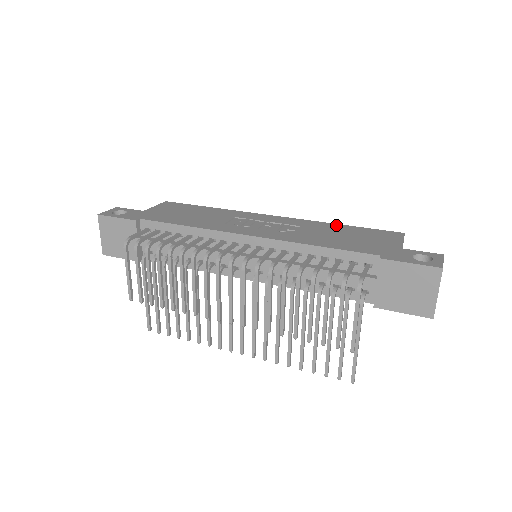
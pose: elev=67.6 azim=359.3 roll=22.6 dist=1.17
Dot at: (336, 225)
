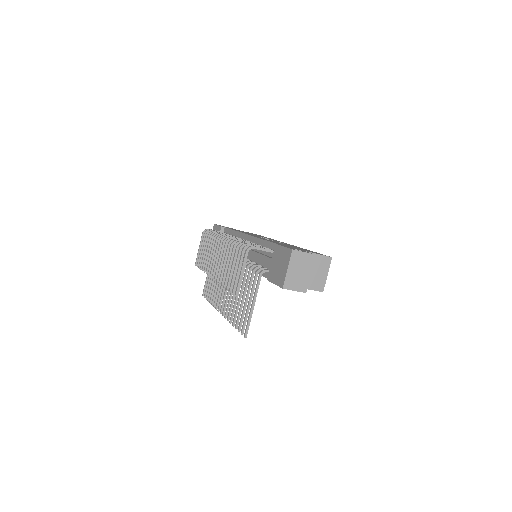
Dot at: (305, 249)
